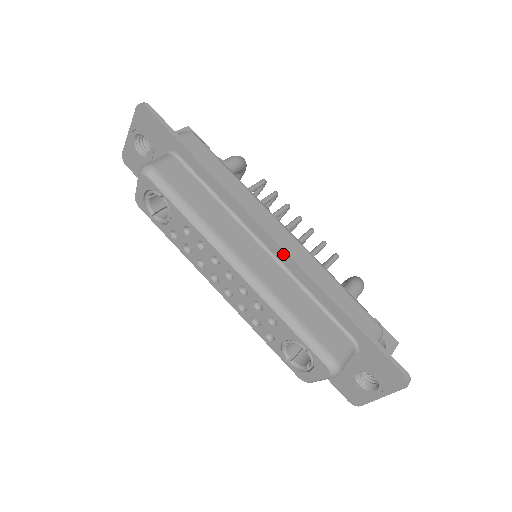
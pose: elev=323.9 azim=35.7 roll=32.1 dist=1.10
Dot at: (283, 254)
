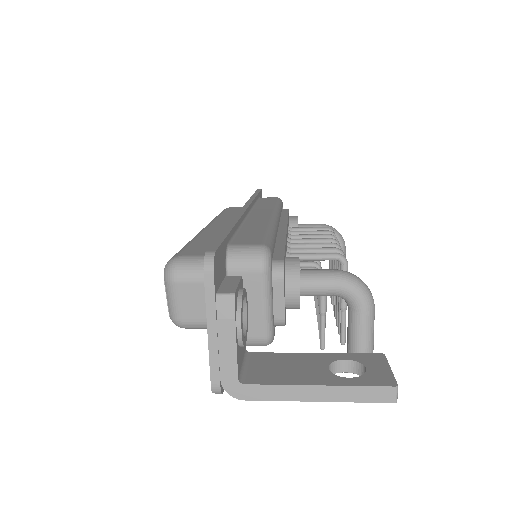
Dot at: occluded
